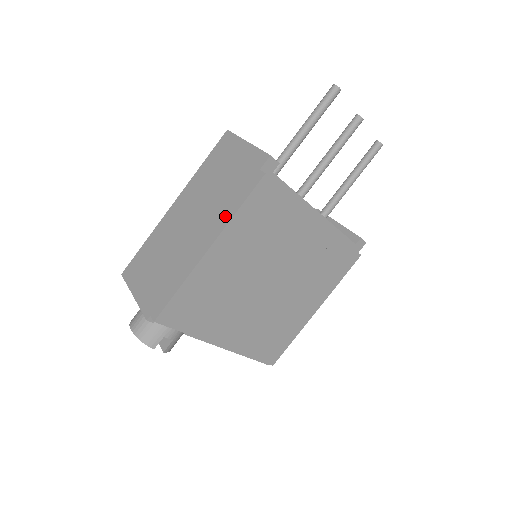
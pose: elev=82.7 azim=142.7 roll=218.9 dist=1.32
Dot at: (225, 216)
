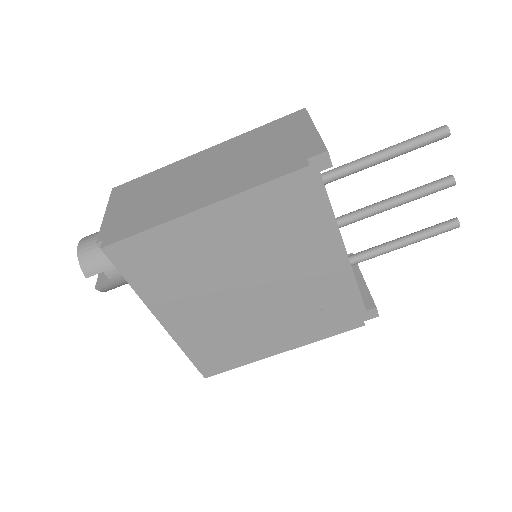
Dot at: (240, 185)
